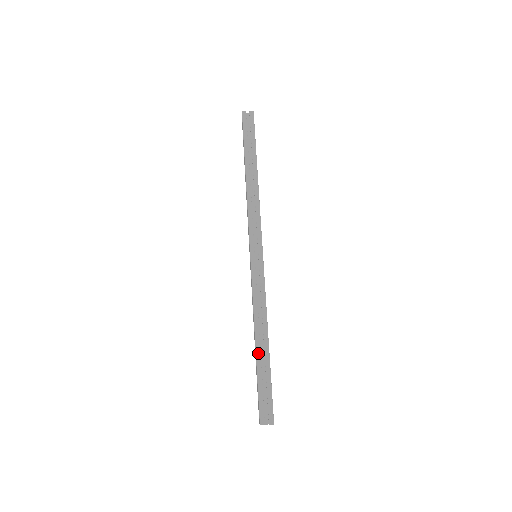
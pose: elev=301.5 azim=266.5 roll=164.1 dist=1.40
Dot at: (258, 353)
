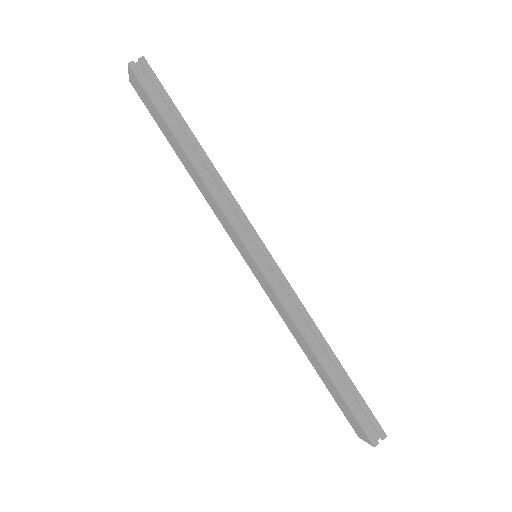
Dot at: (330, 372)
